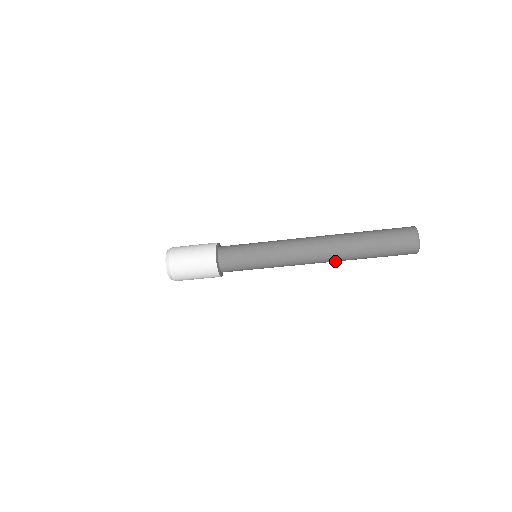
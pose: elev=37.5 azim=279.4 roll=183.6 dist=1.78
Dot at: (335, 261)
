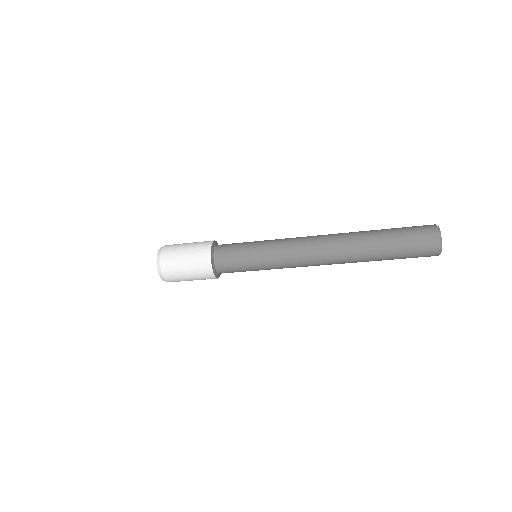
Dot at: occluded
